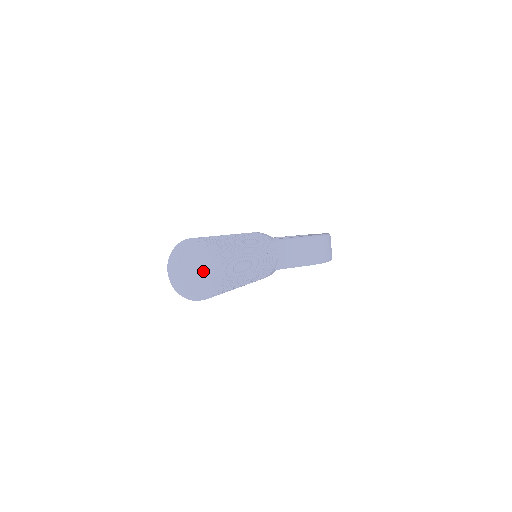
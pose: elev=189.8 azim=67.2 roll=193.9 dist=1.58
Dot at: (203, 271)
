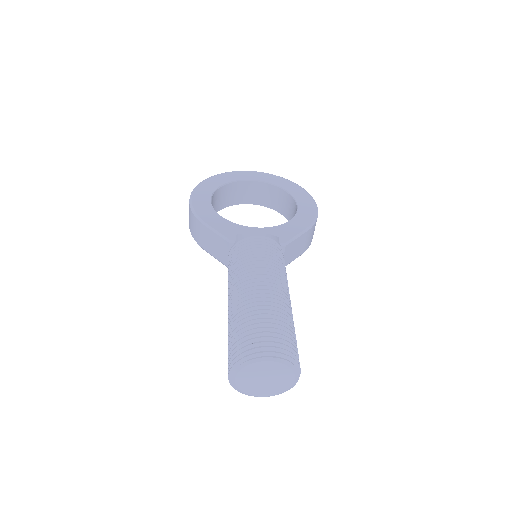
Dot at: (278, 381)
